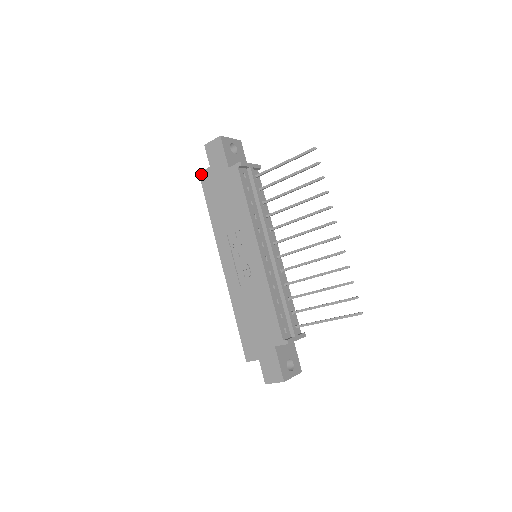
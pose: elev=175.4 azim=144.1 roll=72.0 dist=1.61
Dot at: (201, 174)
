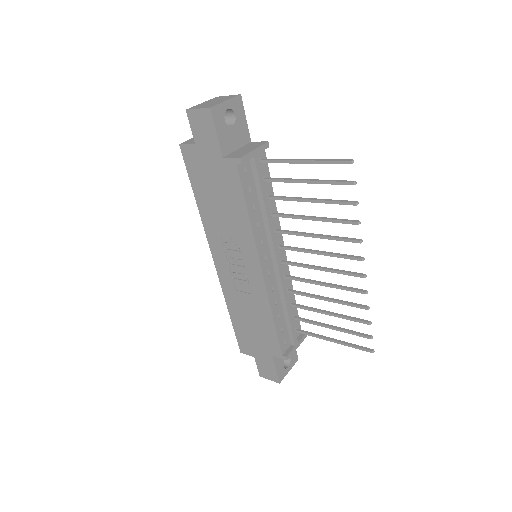
Dot at: (182, 148)
